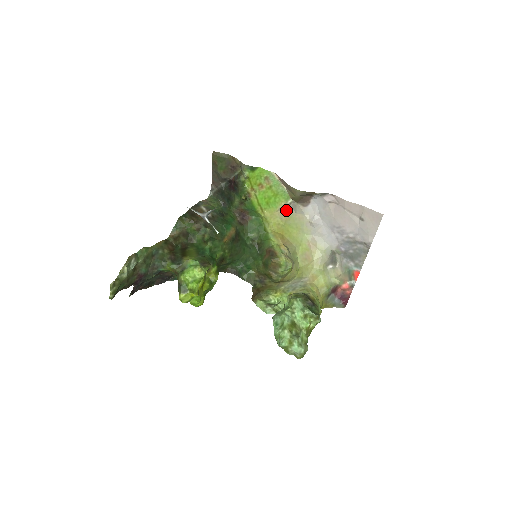
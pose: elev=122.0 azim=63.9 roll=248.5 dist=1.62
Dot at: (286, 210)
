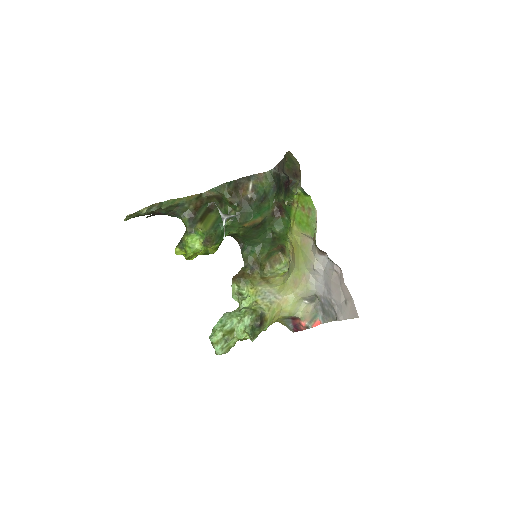
Dot at: (308, 239)
